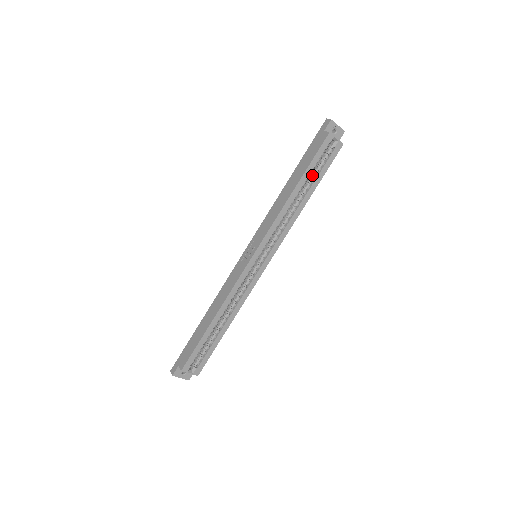
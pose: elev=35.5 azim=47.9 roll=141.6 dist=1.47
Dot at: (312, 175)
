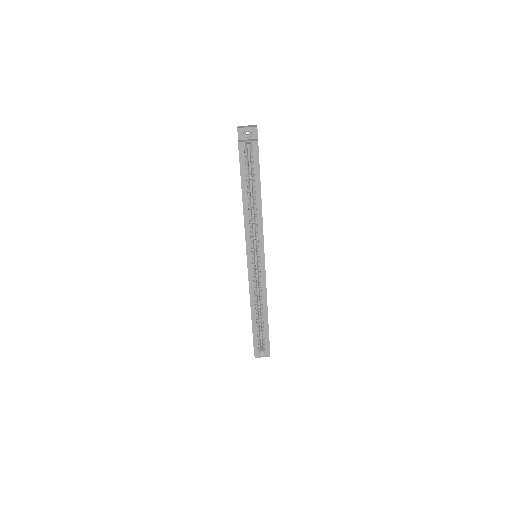
Dot at: occluded
